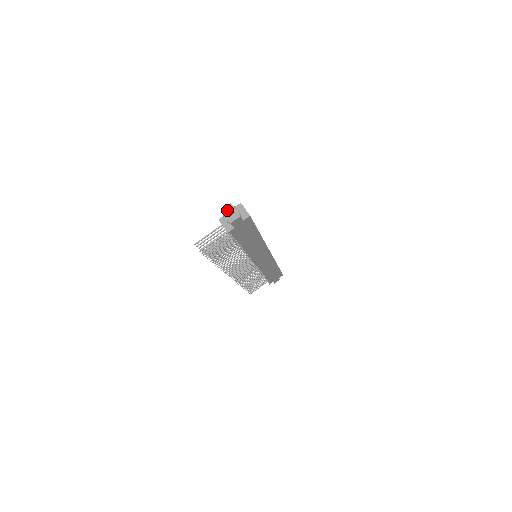
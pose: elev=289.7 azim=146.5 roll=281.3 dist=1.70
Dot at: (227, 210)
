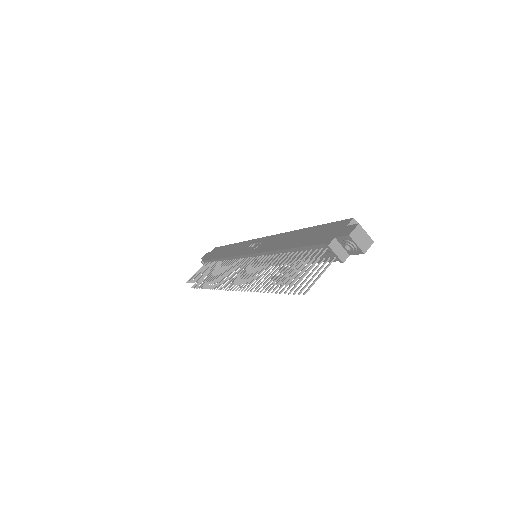
Dot at: (357, 235)
